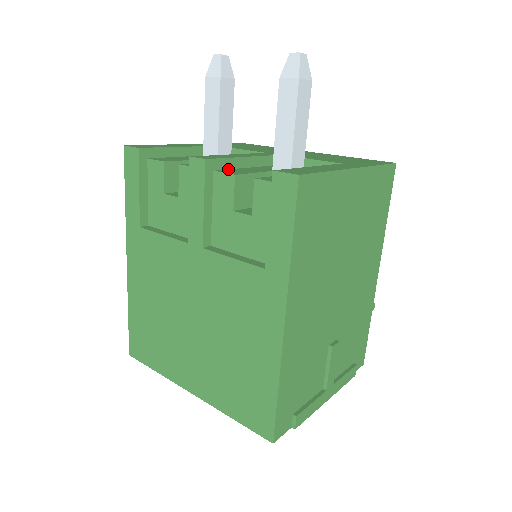
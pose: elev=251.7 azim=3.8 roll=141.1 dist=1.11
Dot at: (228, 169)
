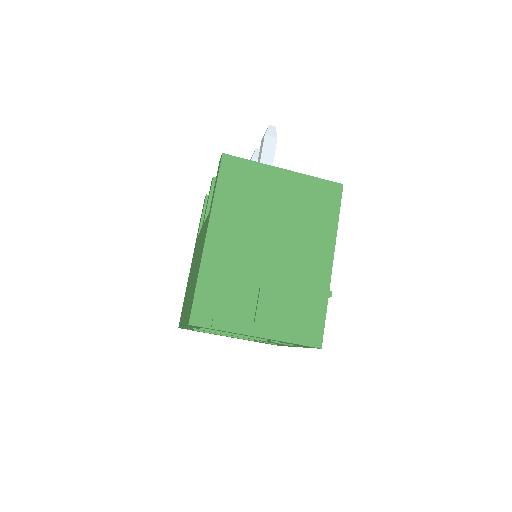
Dot at: occluded
